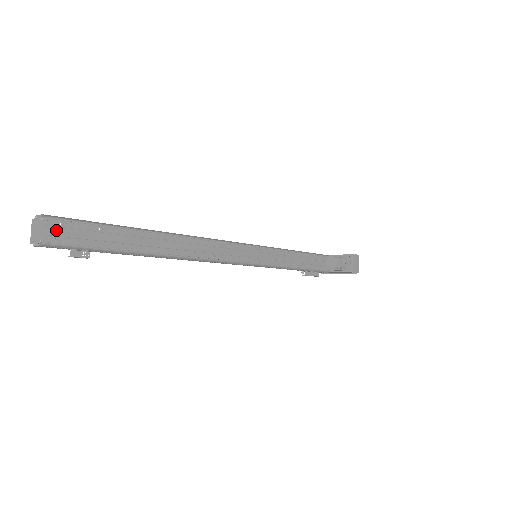
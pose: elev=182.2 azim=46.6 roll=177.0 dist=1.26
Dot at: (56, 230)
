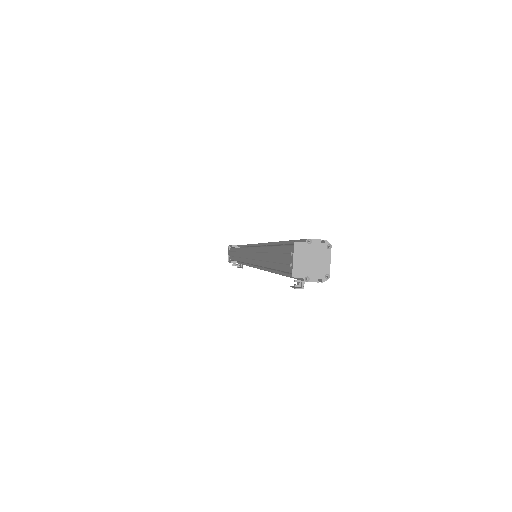
Dot at: occluded
